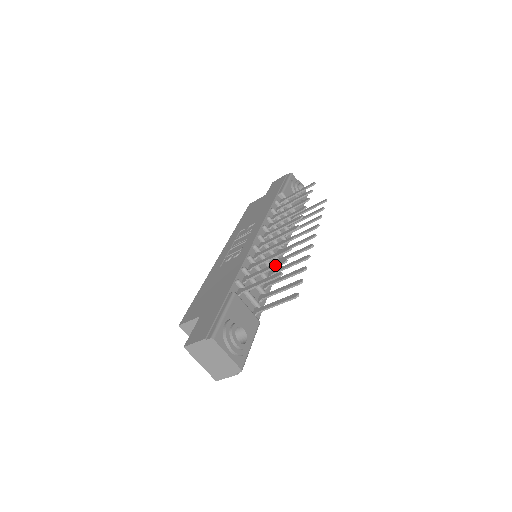
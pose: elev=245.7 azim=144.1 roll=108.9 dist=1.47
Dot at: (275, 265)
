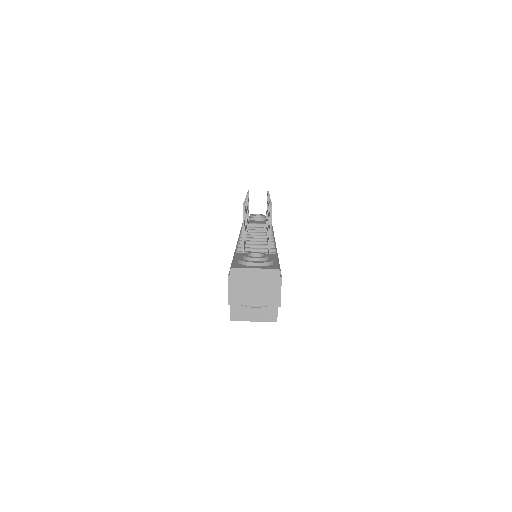
Dot at: occluded
